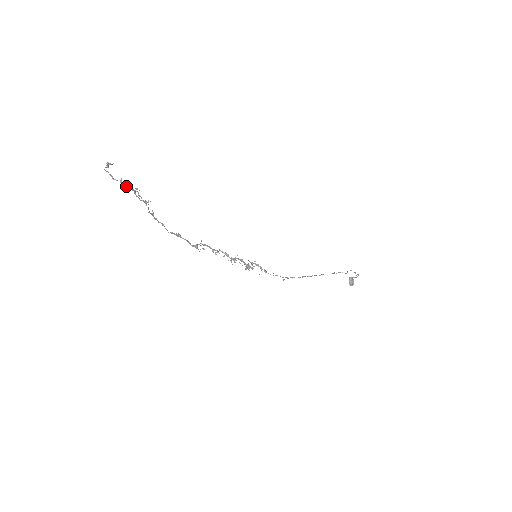
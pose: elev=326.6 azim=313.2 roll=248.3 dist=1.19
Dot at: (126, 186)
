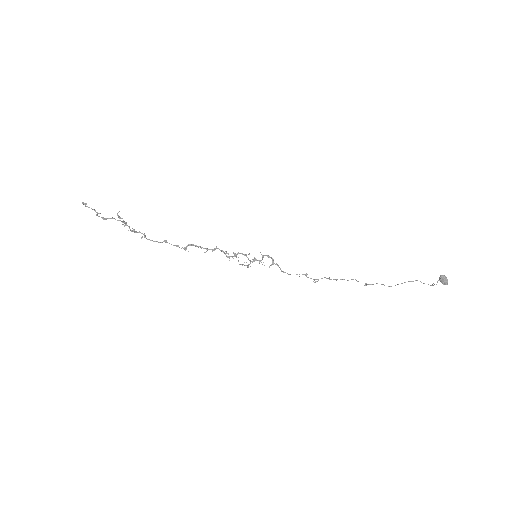
Dot at: (101, 217)
